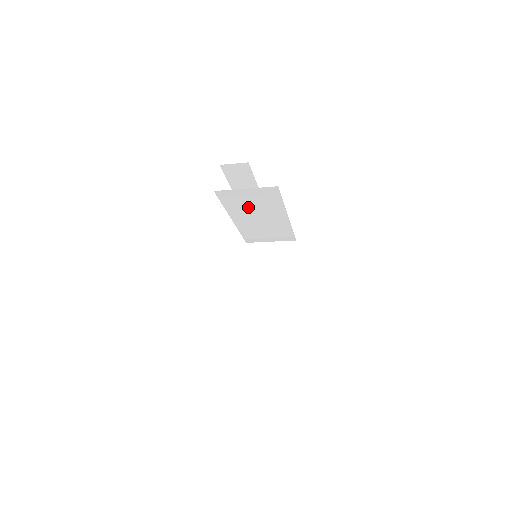
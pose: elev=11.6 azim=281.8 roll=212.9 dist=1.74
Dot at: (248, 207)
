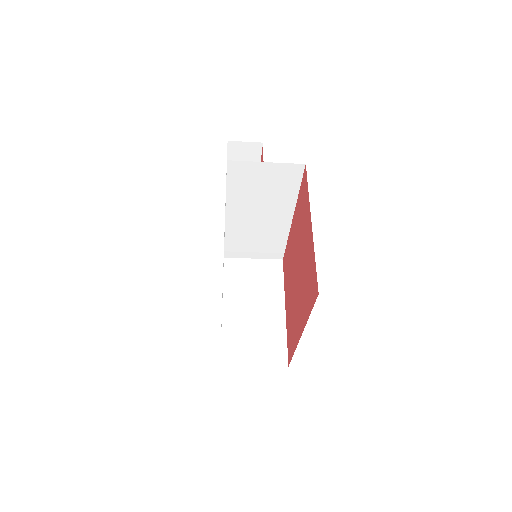
Dot at: (254, 195)
